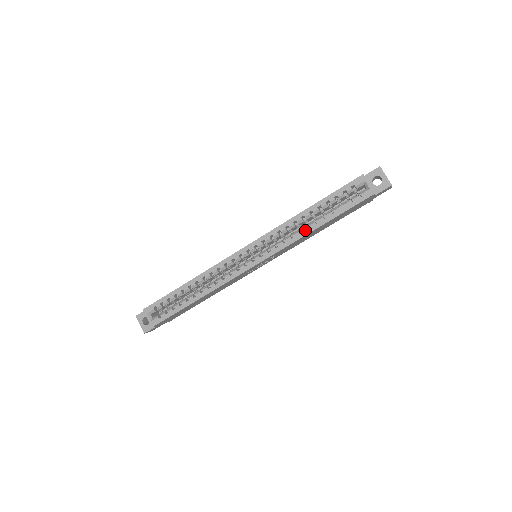
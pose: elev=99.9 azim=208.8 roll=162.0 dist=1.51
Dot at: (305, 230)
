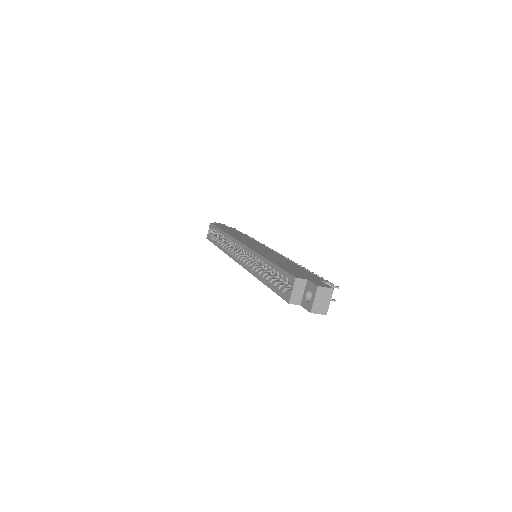
Dot at: (258, 273)
